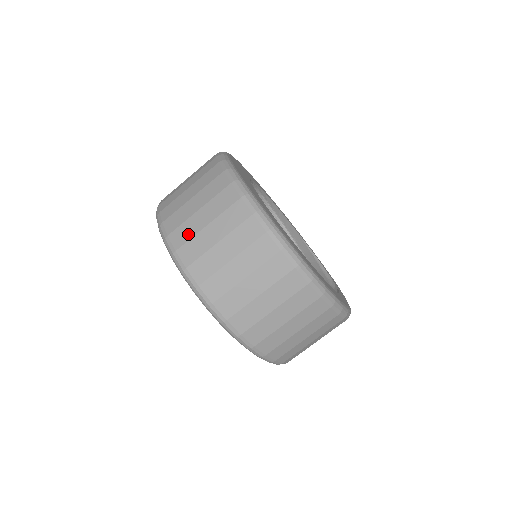
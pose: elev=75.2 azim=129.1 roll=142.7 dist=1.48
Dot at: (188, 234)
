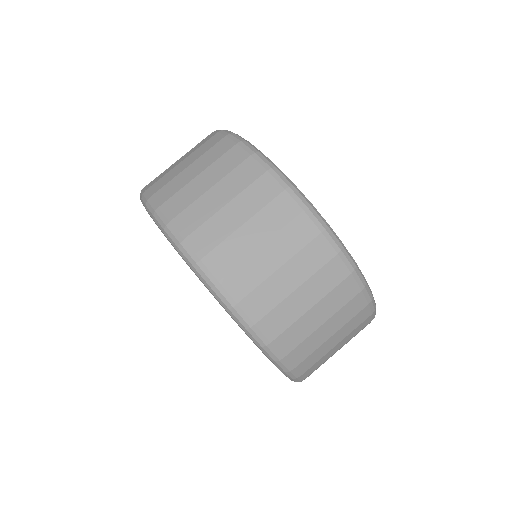
Dot at: (252, 280)
